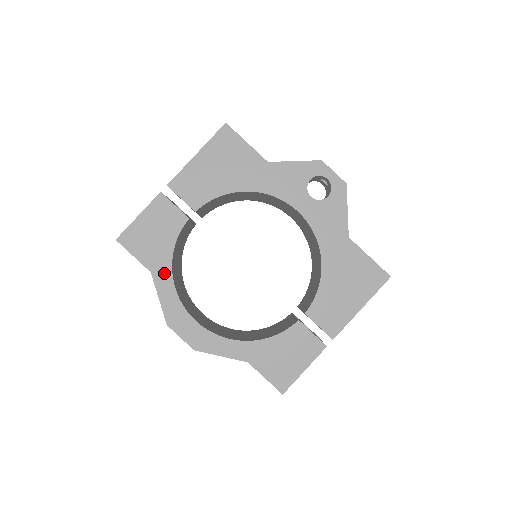
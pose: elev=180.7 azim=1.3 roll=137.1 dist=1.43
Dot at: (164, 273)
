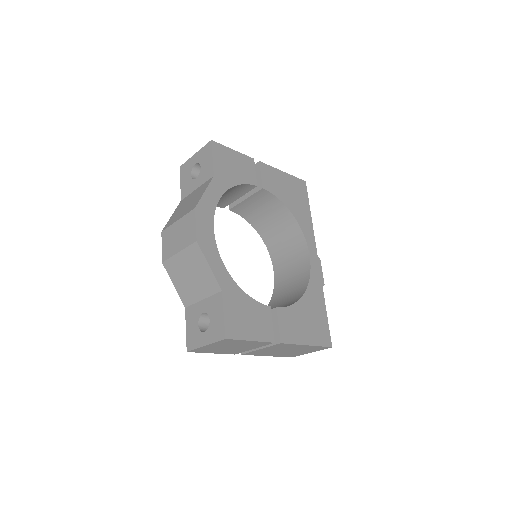
Dot at: (221, 186)
